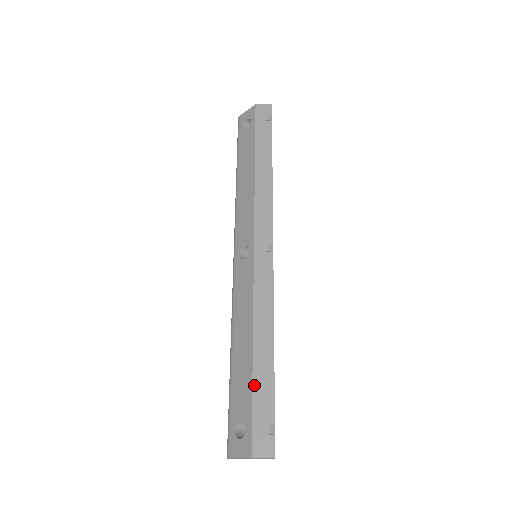
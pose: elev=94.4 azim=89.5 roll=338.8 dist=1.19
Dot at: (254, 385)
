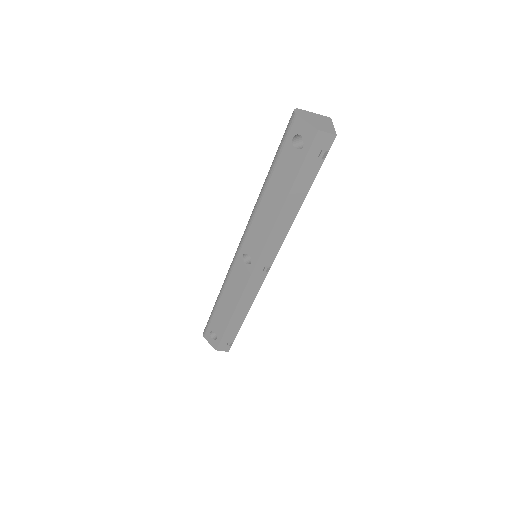
Dot at: (227, 329)
